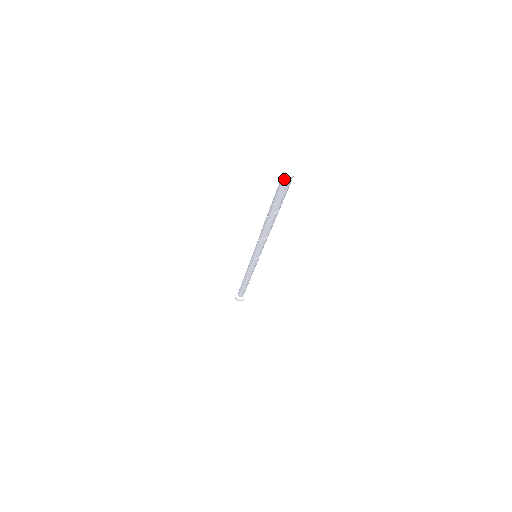
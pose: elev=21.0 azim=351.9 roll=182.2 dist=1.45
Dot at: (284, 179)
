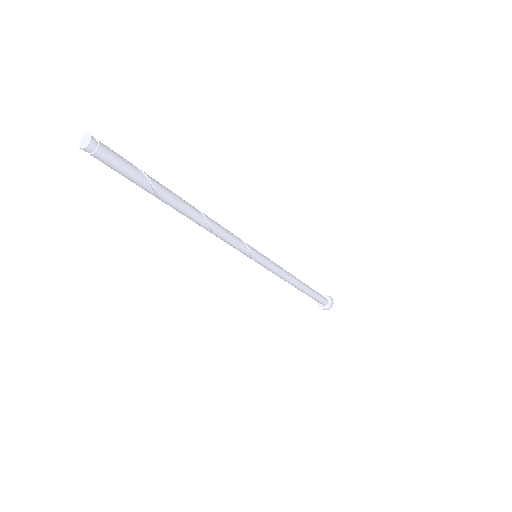
Dot at: (87, 150)
